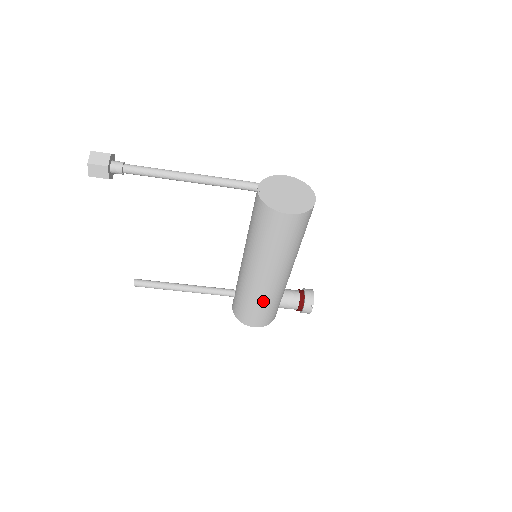
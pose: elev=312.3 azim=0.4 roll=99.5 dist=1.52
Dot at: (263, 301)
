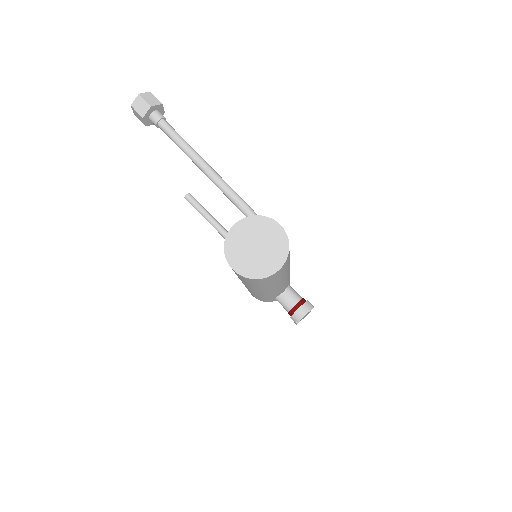
Dot at: occluded
